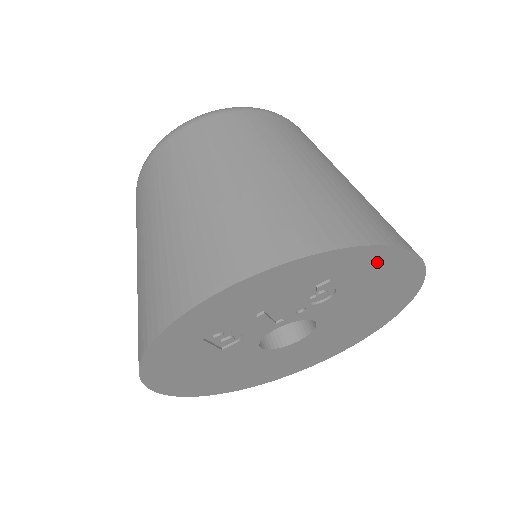
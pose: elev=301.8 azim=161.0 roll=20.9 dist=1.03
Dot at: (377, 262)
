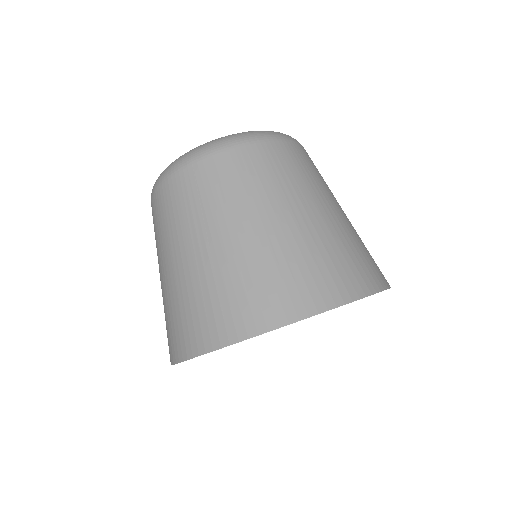
Dot at: occluded
